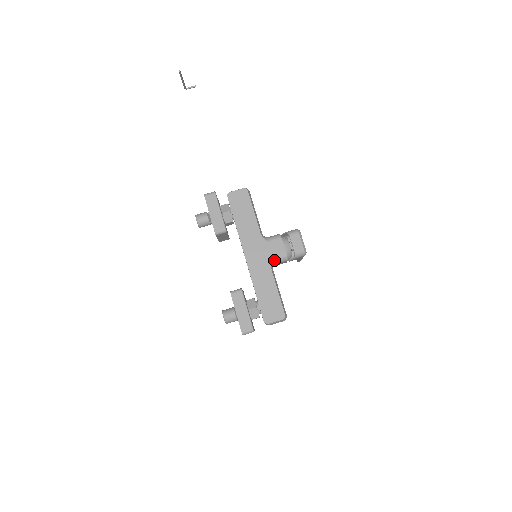
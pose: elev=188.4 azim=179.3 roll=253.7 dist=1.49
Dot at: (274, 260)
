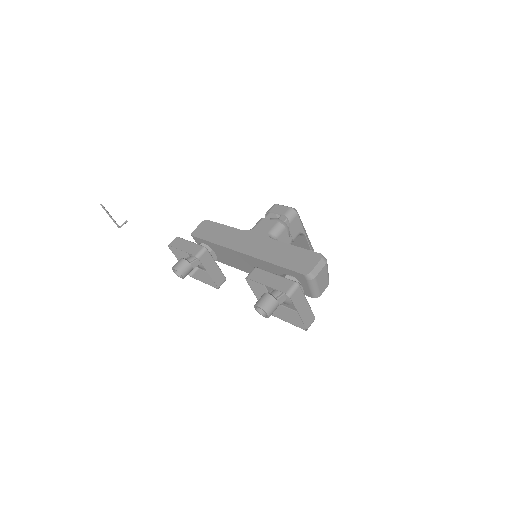
Dot at: (270, 234)
